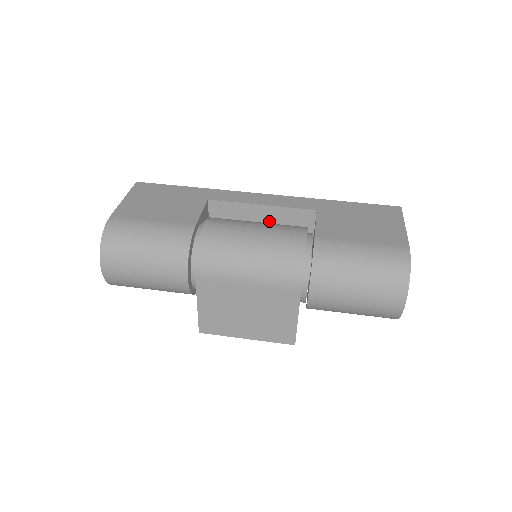
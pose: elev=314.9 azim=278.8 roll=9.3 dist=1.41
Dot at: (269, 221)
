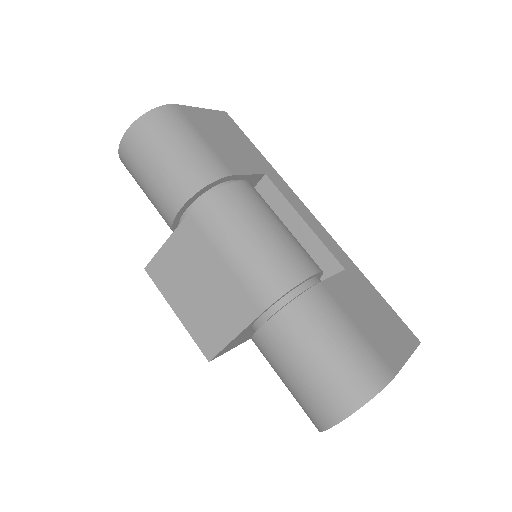
Dot at: occluded
